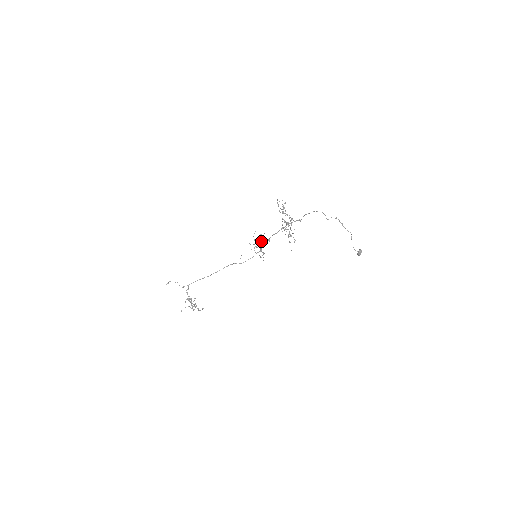
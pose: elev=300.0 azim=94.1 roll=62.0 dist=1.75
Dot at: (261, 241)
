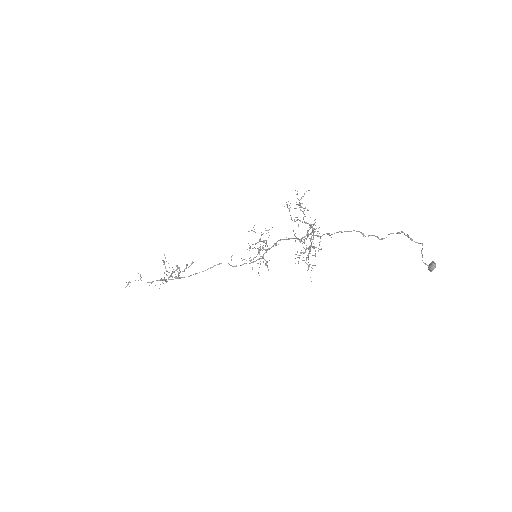
Dot at: occluded
